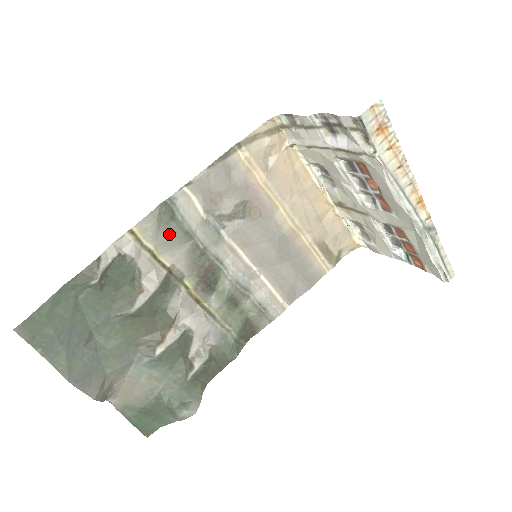
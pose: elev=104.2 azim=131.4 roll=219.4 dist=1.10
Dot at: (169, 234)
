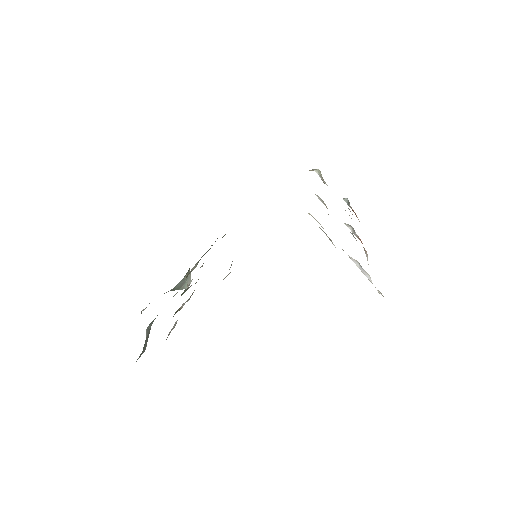
Dot at: occluded
